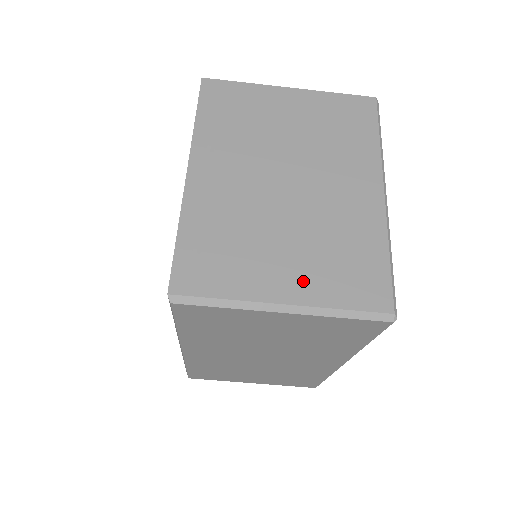
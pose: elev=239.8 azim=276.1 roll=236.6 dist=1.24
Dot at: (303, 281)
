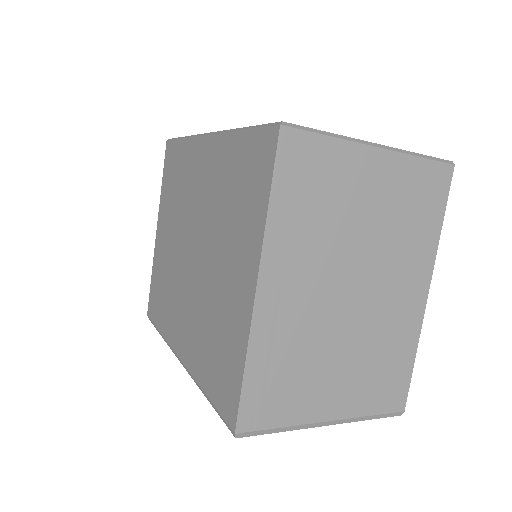
Dot at: (348, 397)
